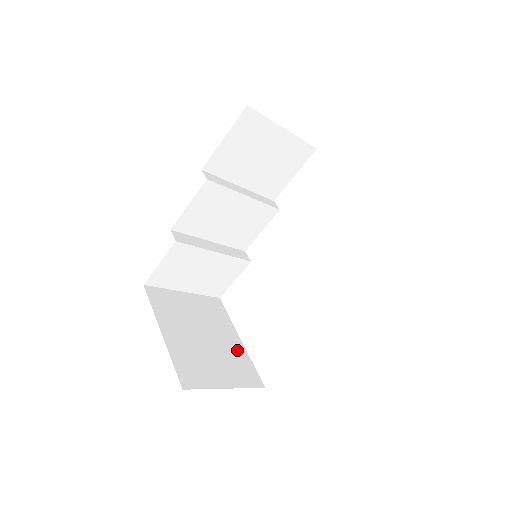
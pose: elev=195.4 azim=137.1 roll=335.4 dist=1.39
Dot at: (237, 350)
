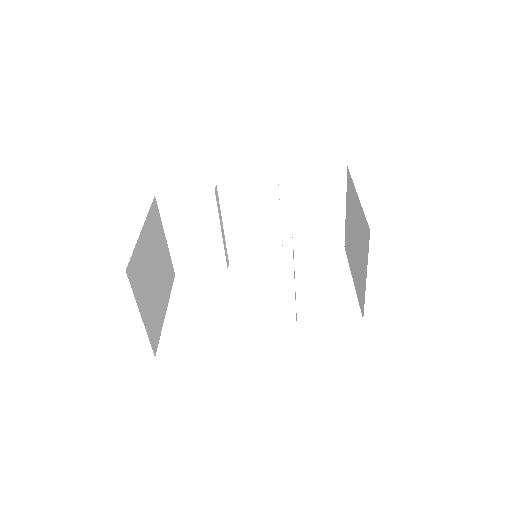
Dot at: (161, 312)
